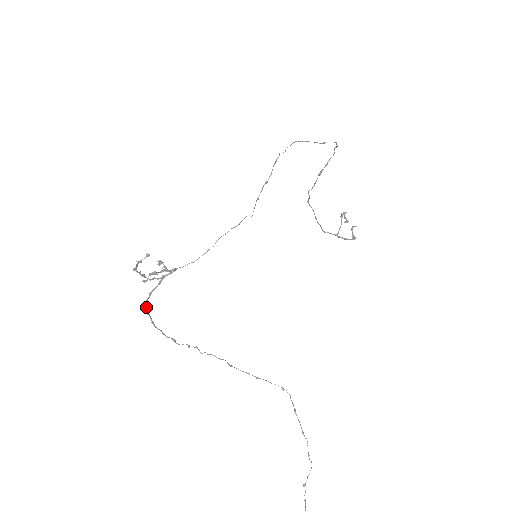
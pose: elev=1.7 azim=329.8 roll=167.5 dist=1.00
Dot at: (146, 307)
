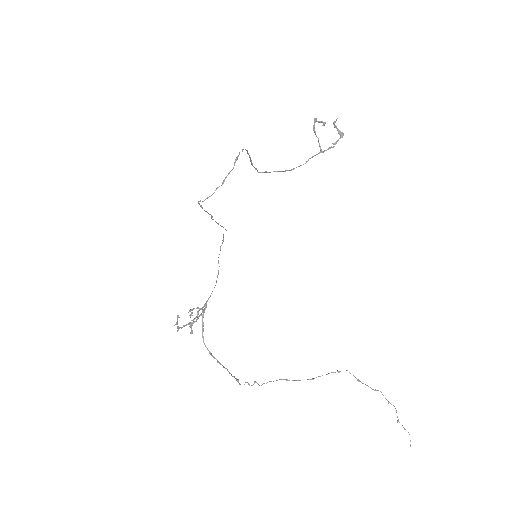
Dot at: (207, 349)
